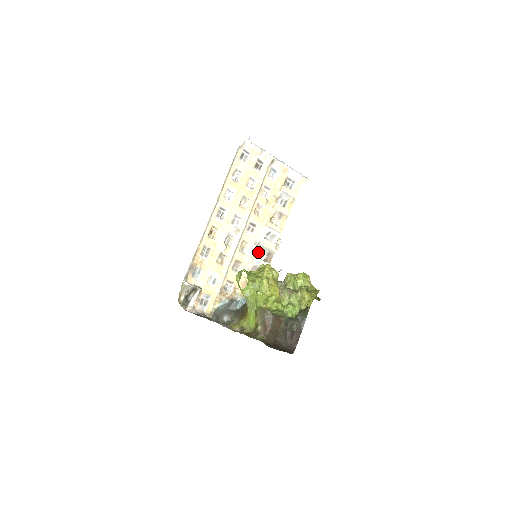
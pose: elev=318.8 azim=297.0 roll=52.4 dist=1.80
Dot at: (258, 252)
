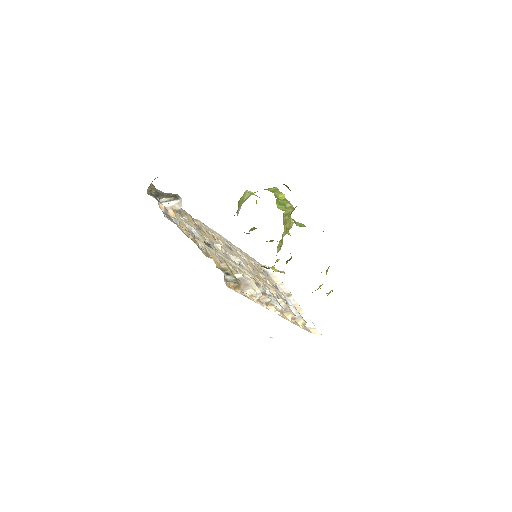
Dot at: occluded
